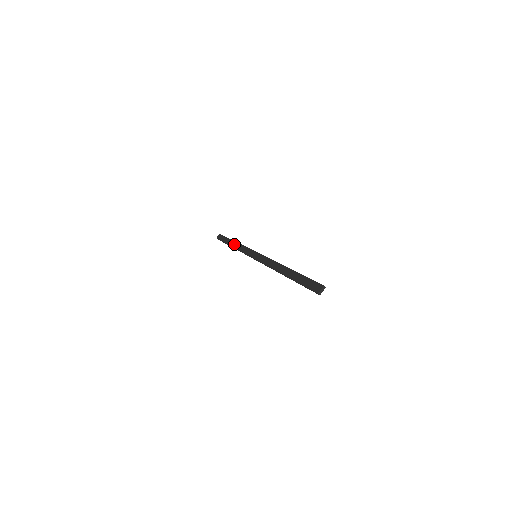
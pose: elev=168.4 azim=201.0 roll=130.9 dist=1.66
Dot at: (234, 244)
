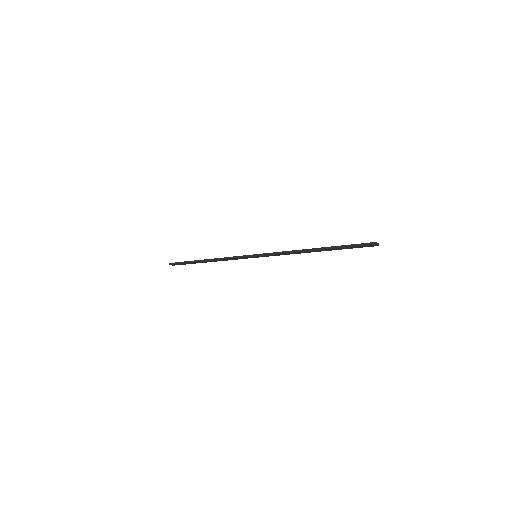
Dot at: occluded
